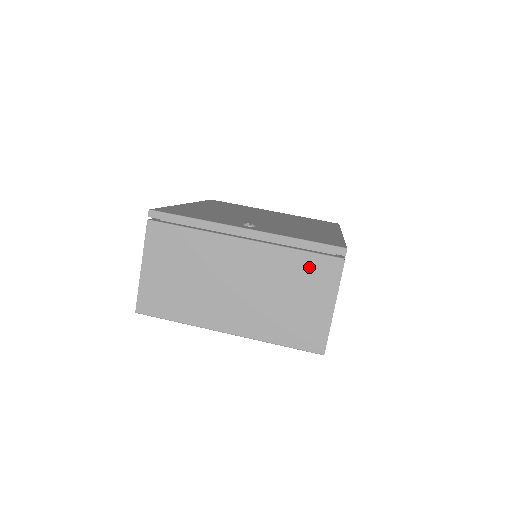
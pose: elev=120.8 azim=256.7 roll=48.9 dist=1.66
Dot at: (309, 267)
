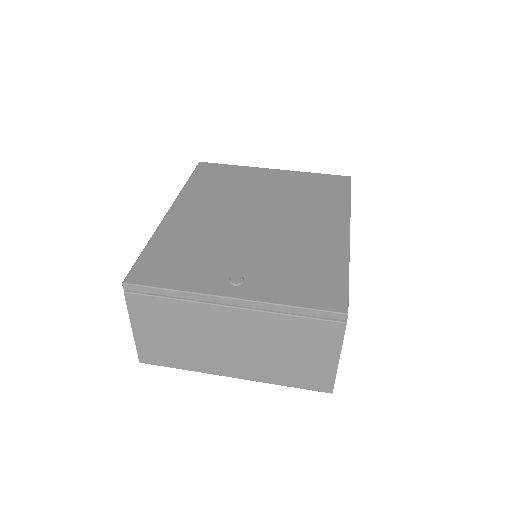
Dot at: (307, 330)
